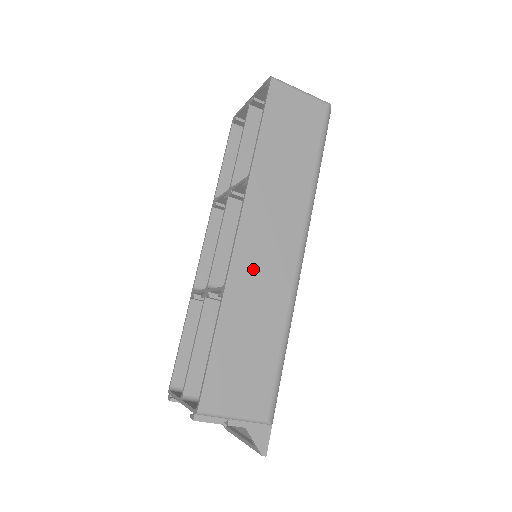
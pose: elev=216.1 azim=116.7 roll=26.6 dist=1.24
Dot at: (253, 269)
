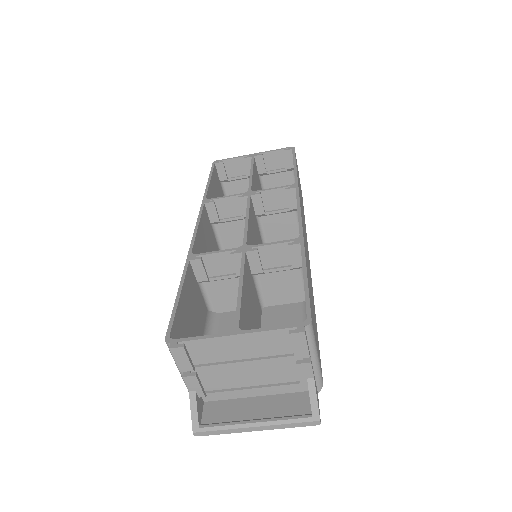
Dot at: occluded
